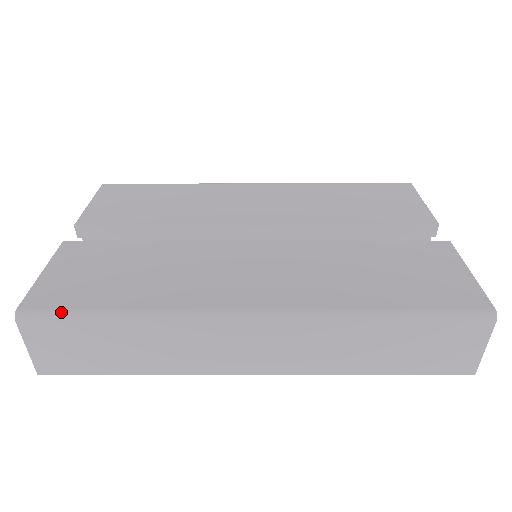
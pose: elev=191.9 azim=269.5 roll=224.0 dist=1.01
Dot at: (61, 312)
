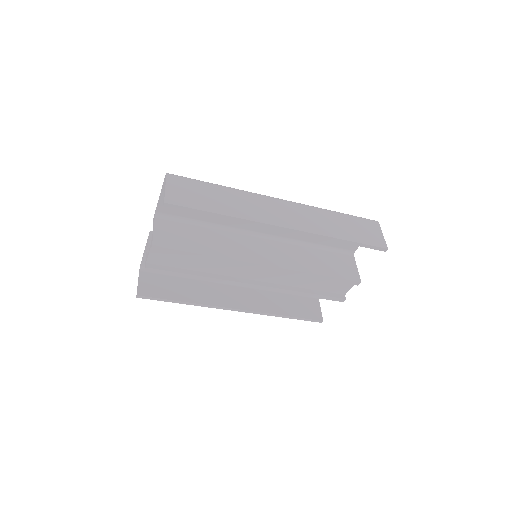
Dot at: (190, 178)
